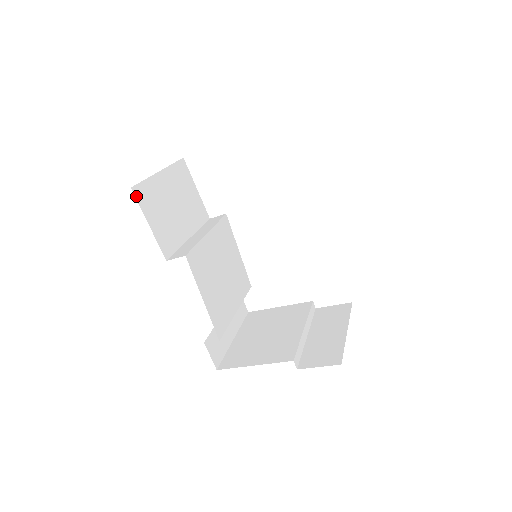
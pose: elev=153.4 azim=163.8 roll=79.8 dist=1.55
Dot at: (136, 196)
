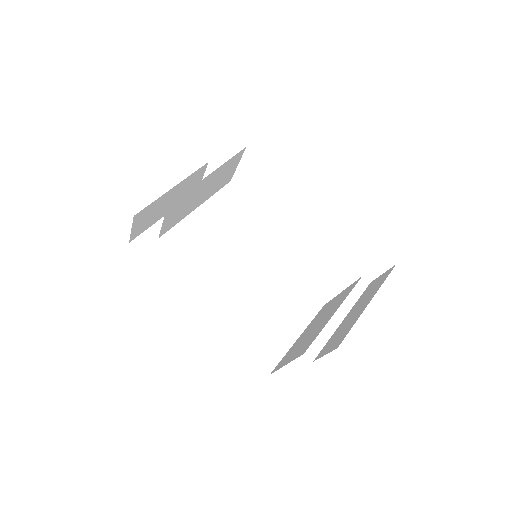
Dot at: (136, 247)
